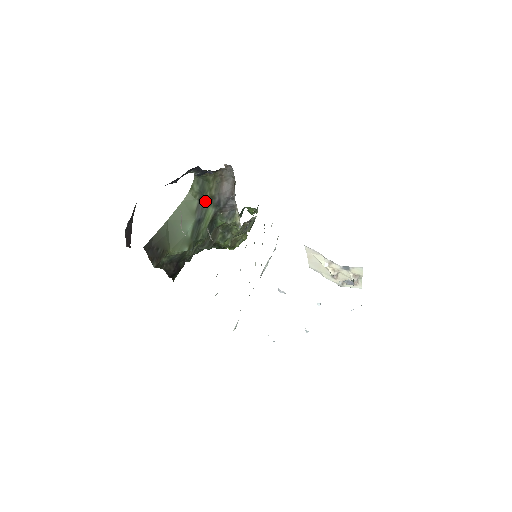
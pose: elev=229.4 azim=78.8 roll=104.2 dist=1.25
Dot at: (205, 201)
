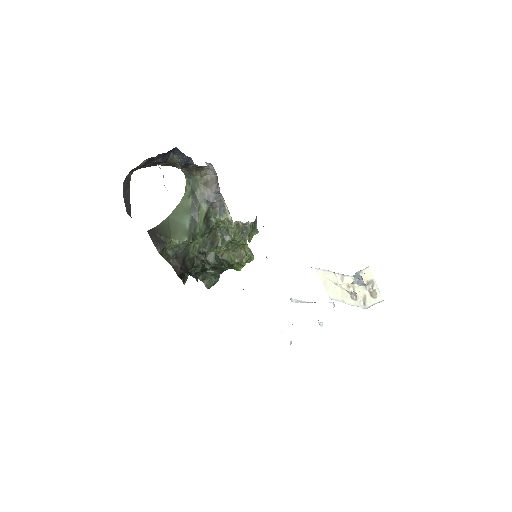
Dot at: (197, 198)
